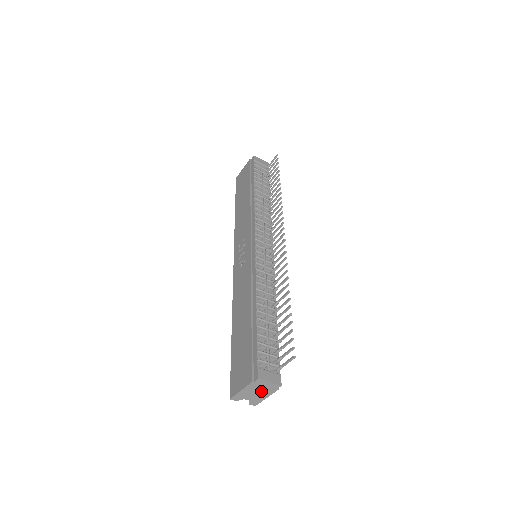
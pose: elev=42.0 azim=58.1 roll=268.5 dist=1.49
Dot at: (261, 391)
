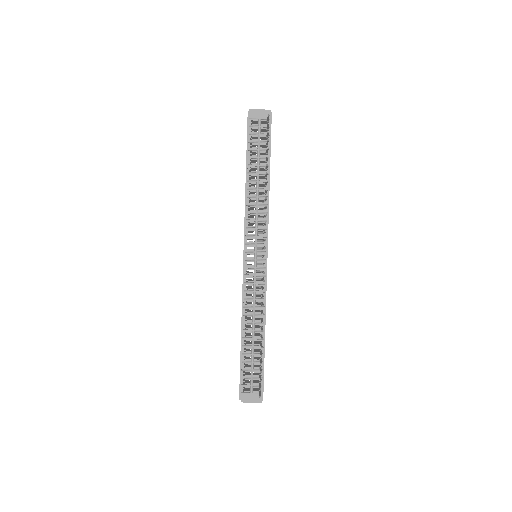
Dot at: occluded
